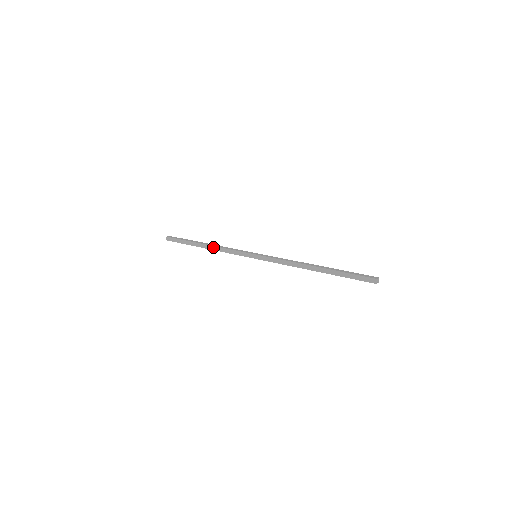
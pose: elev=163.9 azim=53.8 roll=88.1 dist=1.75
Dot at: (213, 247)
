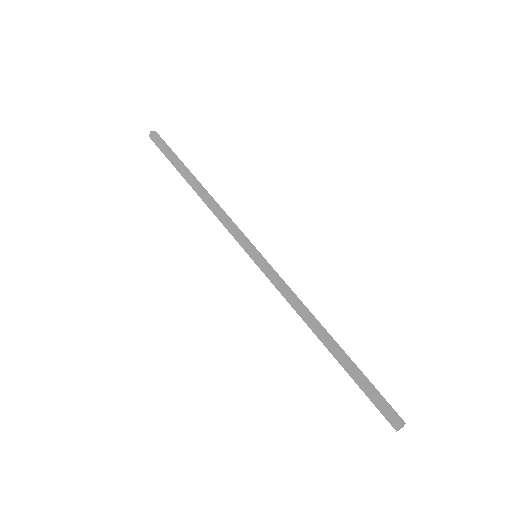
Dot at: (205, 198)
